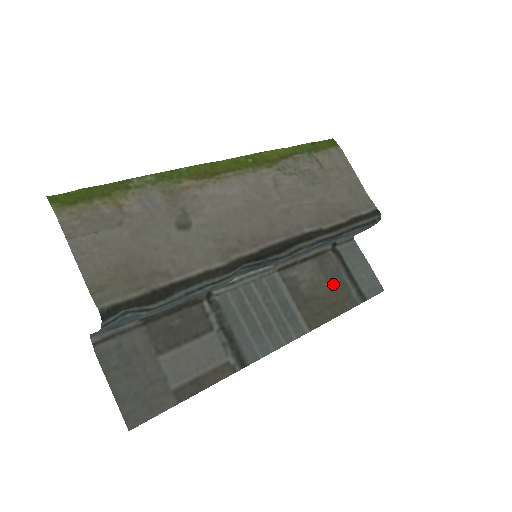
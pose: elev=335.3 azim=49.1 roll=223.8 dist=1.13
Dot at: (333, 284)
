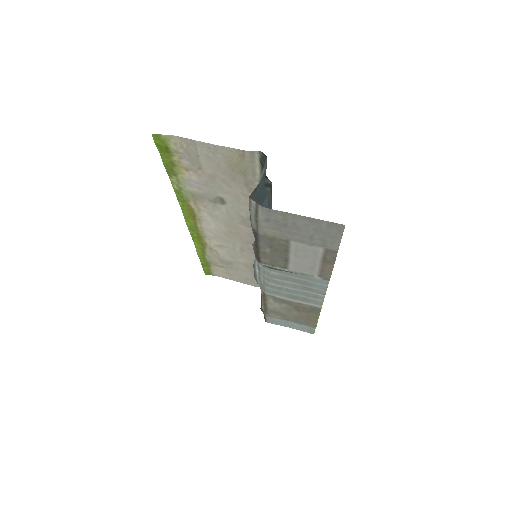
Dot at: (292, 317)
